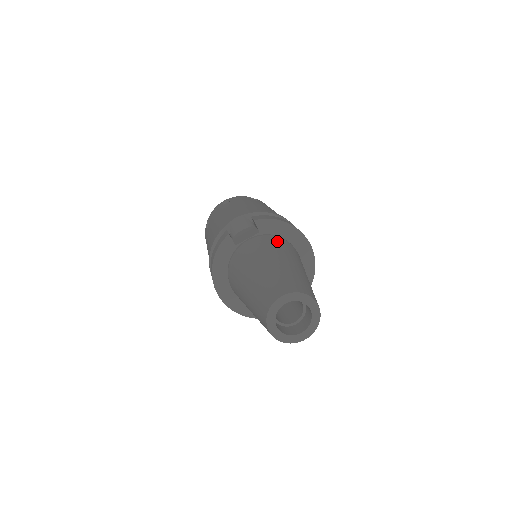
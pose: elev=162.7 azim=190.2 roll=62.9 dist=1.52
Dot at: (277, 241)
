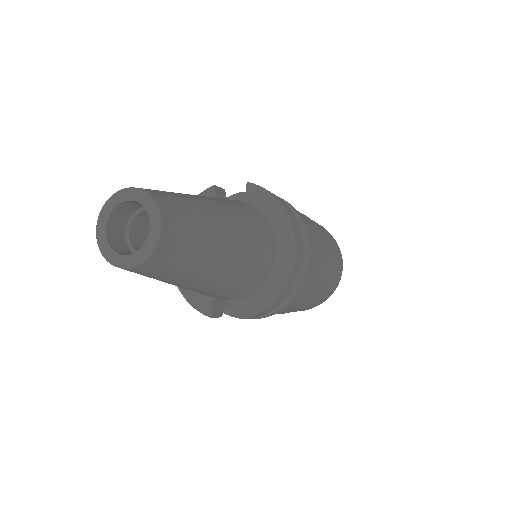
Dot at: (248, 208)
